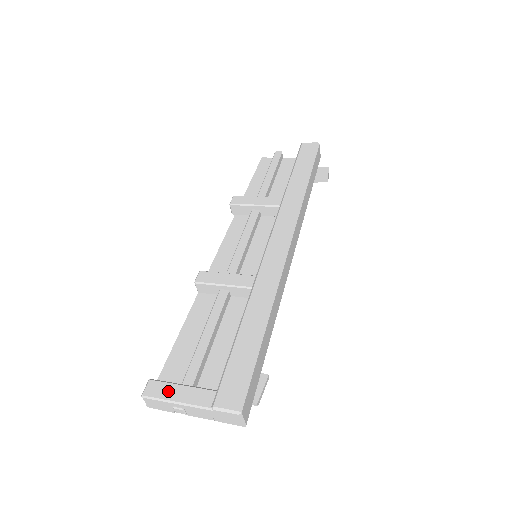
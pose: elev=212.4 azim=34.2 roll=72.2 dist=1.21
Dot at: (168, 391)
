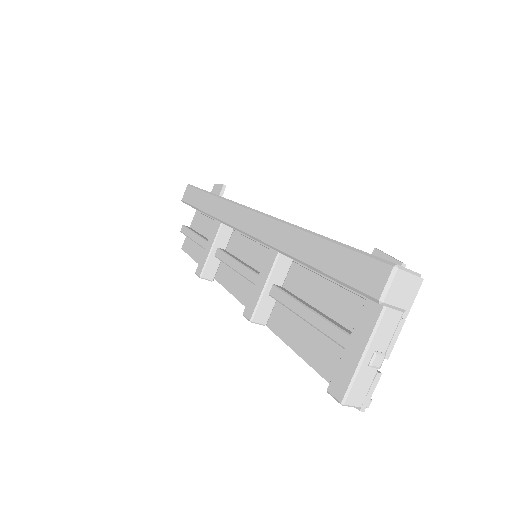
Dot at: (347, 366)
